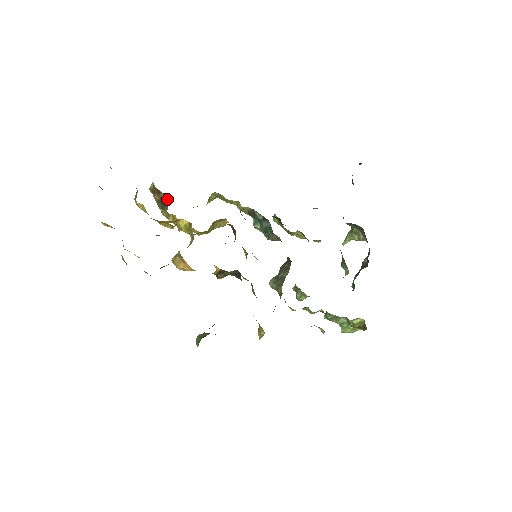
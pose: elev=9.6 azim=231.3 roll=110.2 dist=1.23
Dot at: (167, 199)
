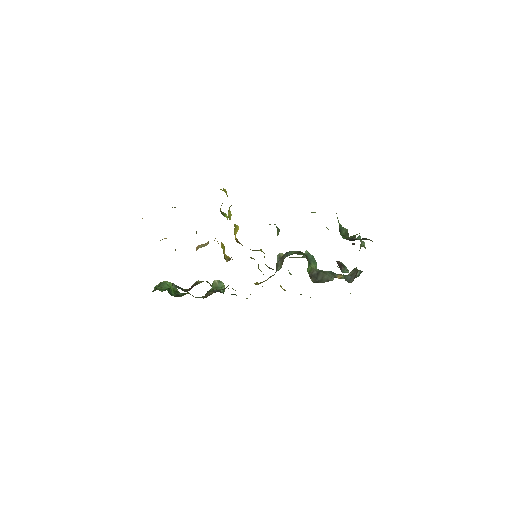
Dot at: occluded
